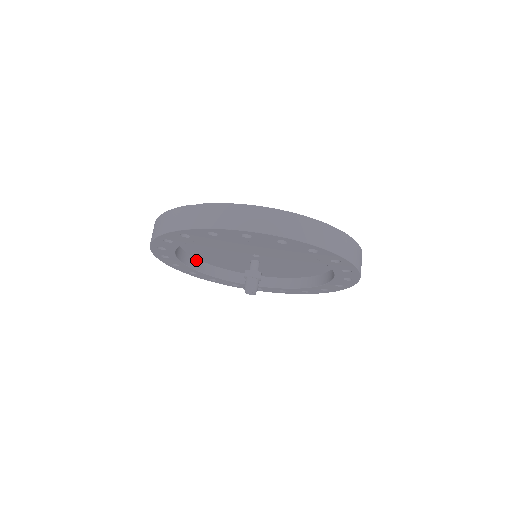
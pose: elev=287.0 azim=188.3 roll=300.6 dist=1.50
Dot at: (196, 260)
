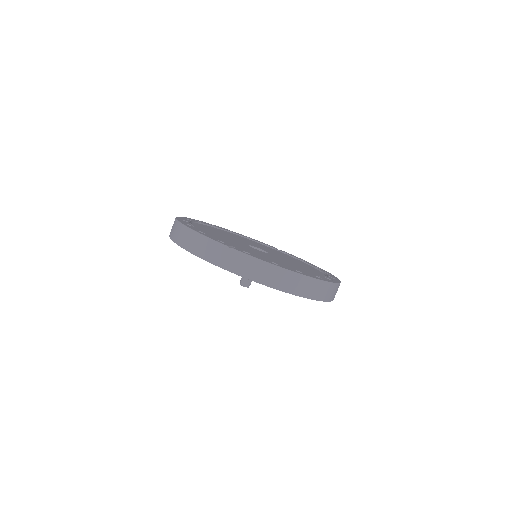
Dot at: occluded
